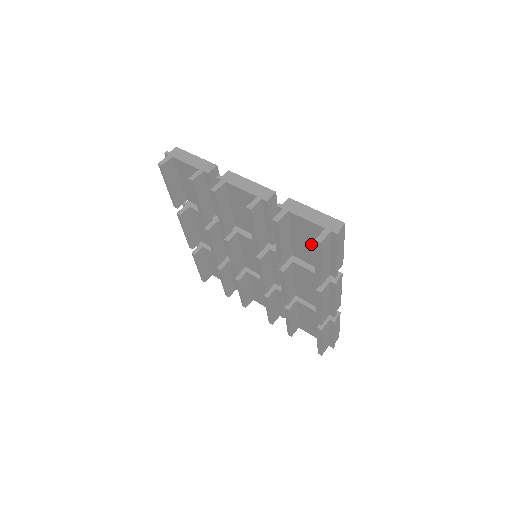
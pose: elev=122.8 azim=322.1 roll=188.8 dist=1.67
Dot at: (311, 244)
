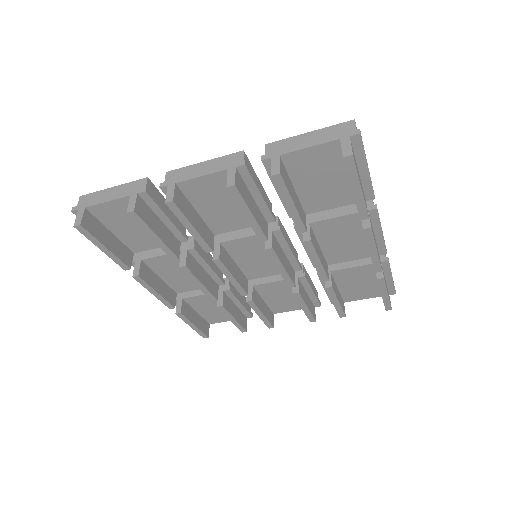
Dot at: (327, 178)
